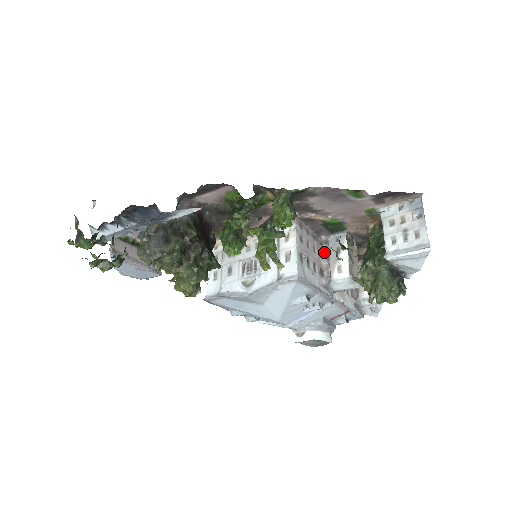
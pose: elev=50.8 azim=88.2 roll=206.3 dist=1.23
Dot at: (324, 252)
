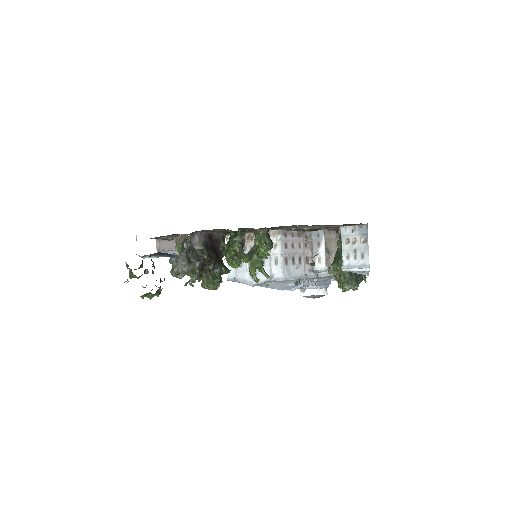
Dot at: (309, 244)
